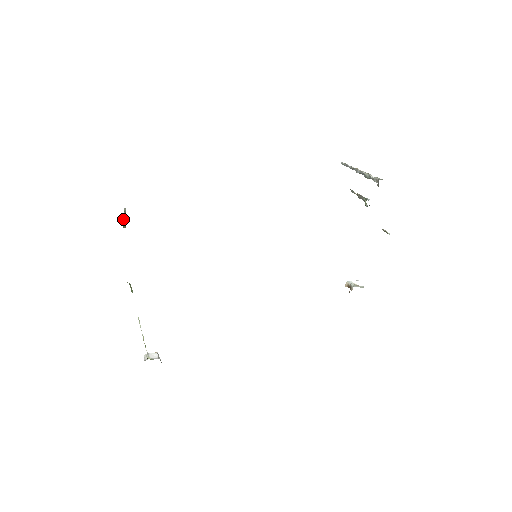
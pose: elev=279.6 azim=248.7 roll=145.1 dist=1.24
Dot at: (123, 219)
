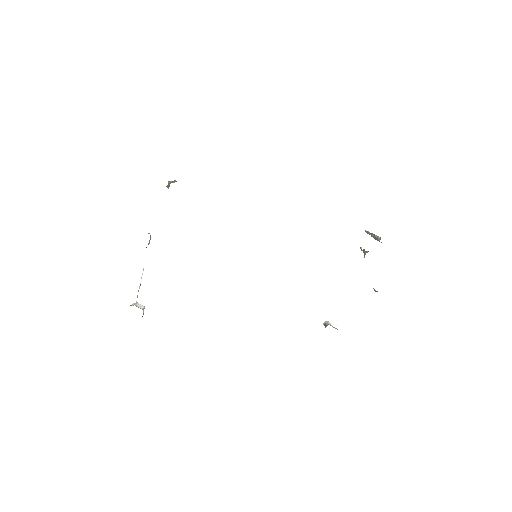
Dot at: (169, 181)
